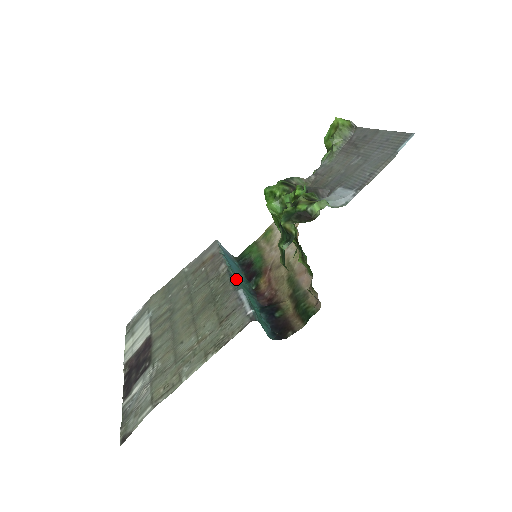
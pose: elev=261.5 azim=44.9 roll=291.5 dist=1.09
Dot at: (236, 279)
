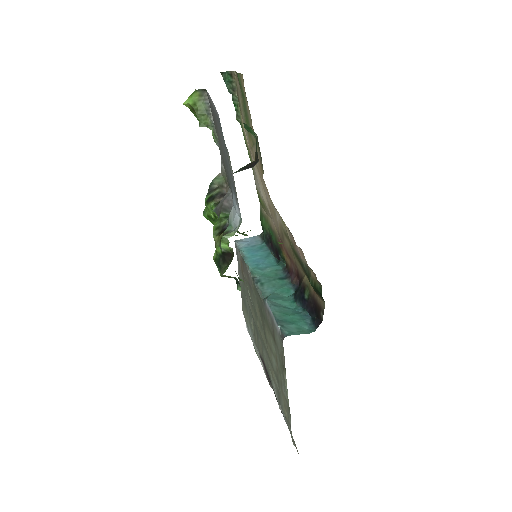
Dot at: (263, 280)
